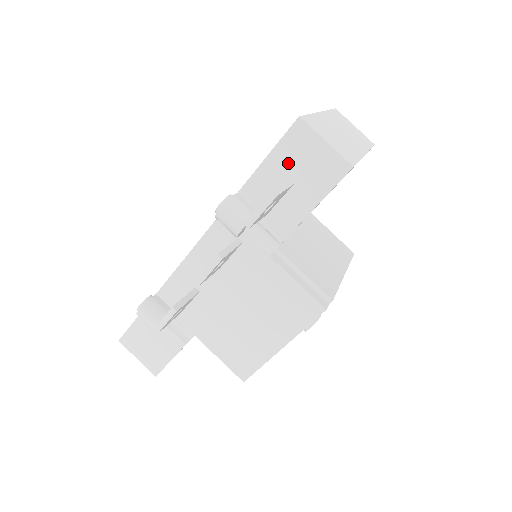
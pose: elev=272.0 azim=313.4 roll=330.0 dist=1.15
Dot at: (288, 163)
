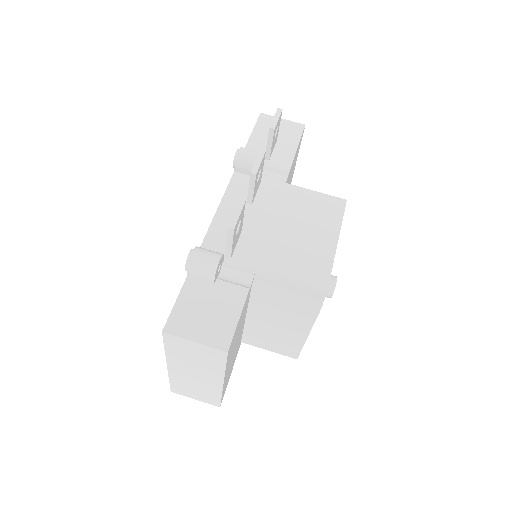
Dot at: (267, 132)
